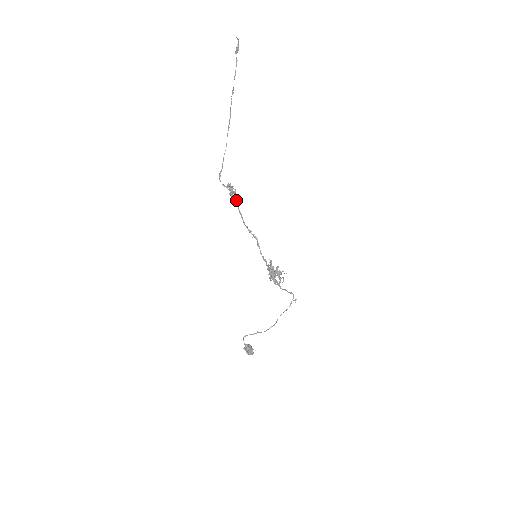
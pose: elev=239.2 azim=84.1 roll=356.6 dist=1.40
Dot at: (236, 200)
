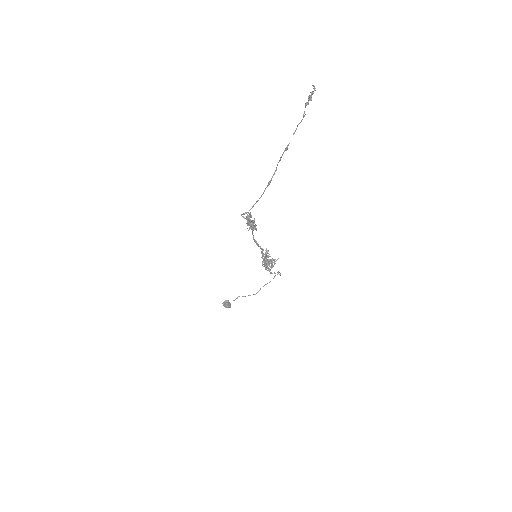
Dot at: (253, 229)
